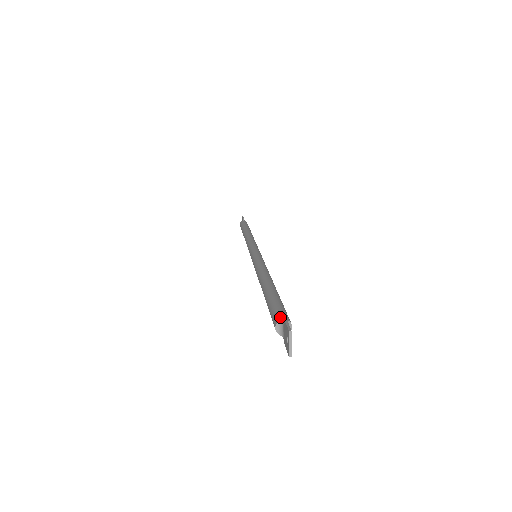
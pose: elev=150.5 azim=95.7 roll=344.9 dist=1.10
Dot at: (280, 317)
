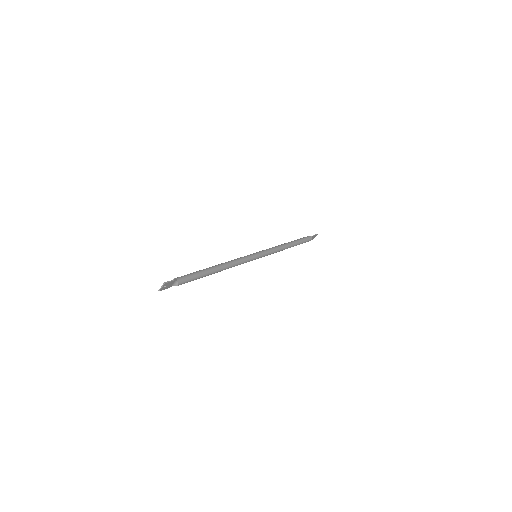
Dot at: (179, 278)
